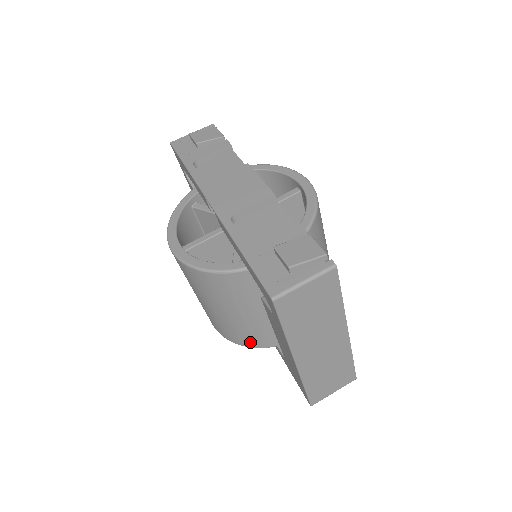
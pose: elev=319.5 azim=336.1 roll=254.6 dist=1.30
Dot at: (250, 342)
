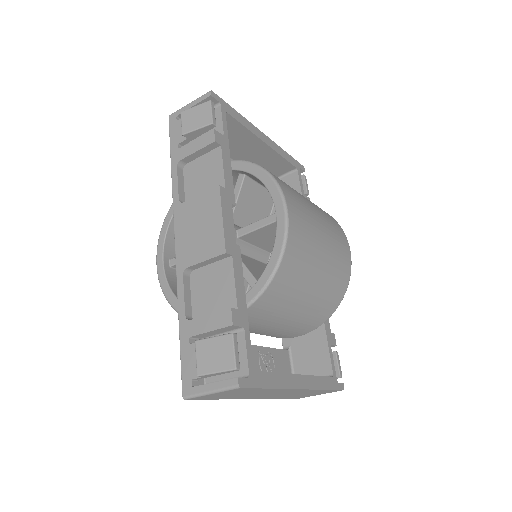
Dot at: occluded
